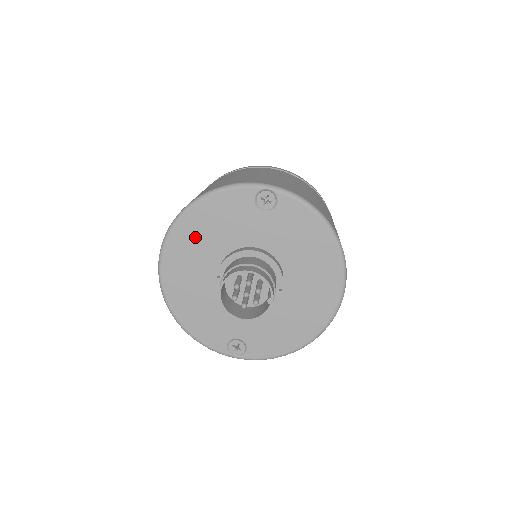
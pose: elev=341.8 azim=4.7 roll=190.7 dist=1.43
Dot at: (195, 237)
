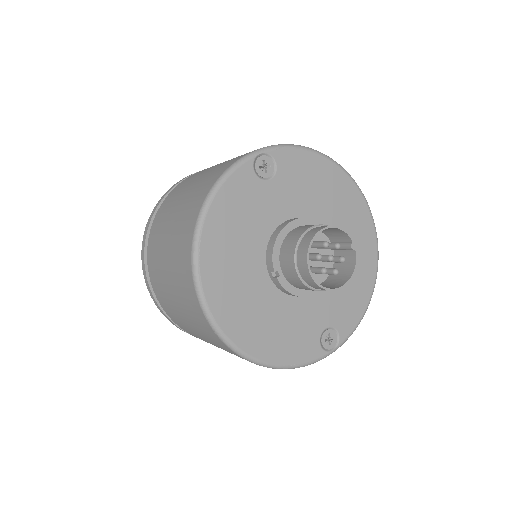
Dot at: (226, 255)
